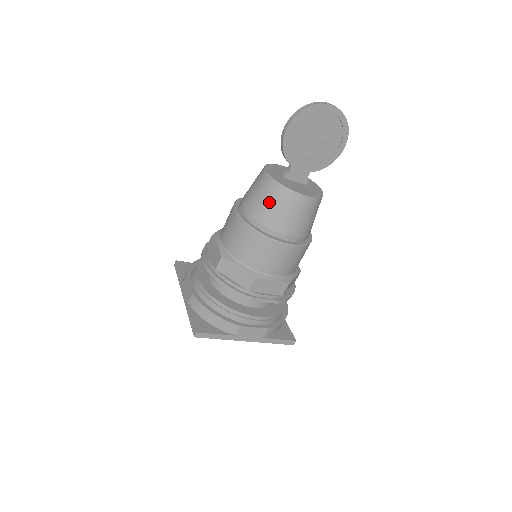
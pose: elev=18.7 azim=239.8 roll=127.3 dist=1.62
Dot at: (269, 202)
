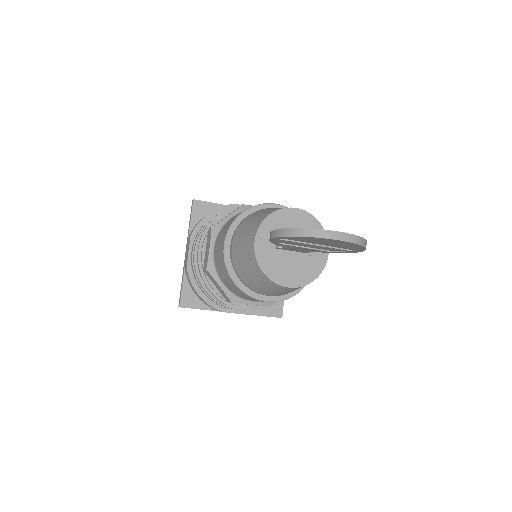
Dot at: (249, 271)
